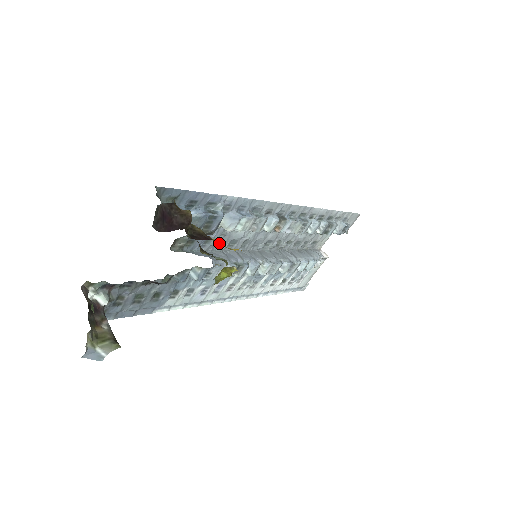
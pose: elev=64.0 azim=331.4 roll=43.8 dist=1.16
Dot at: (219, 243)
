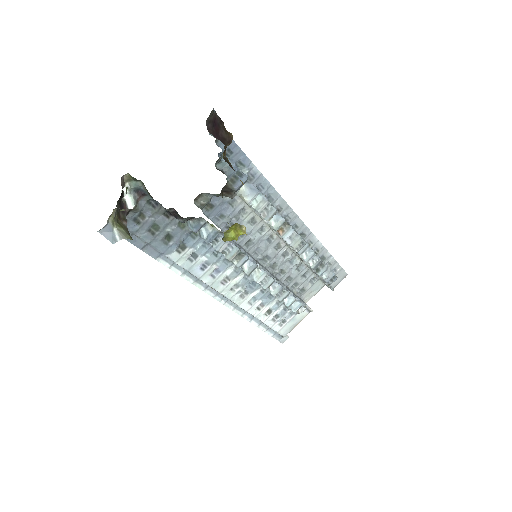
Dot at: (230, 226)
